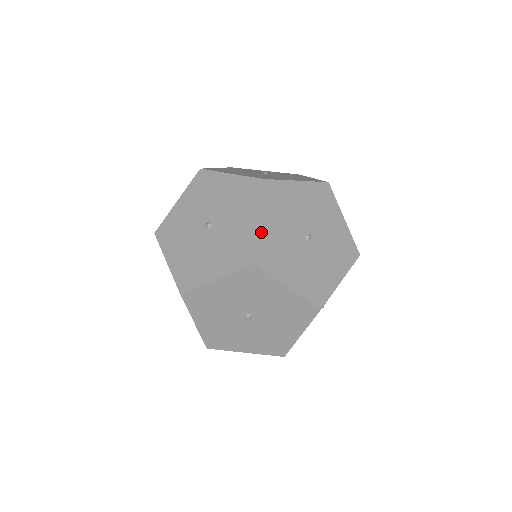
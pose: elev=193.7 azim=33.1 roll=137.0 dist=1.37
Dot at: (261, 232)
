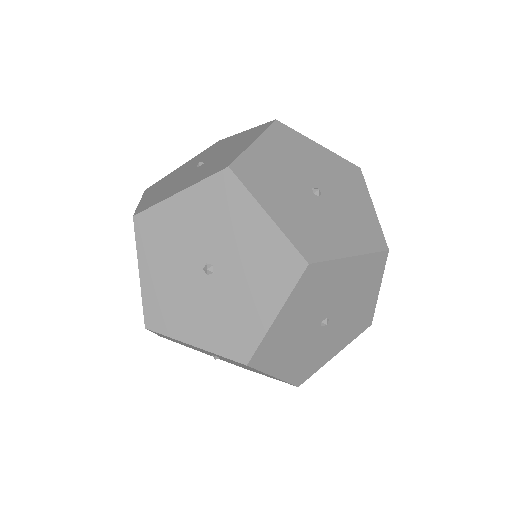
Dot at: (144, 287)
